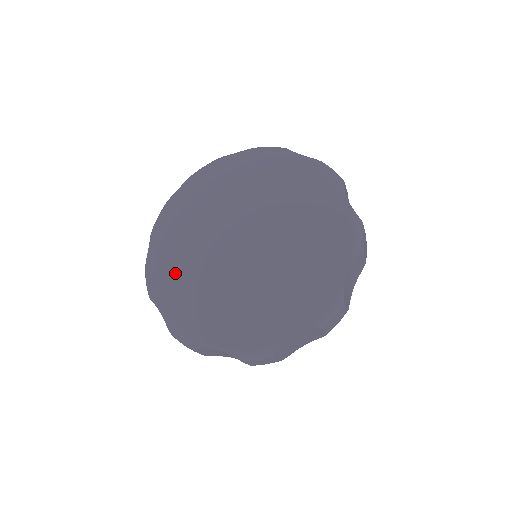
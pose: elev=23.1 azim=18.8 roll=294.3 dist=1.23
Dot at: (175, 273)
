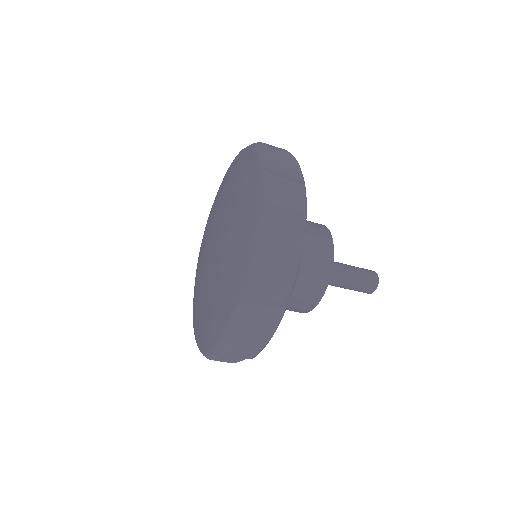
Dot at: (194, 298)
